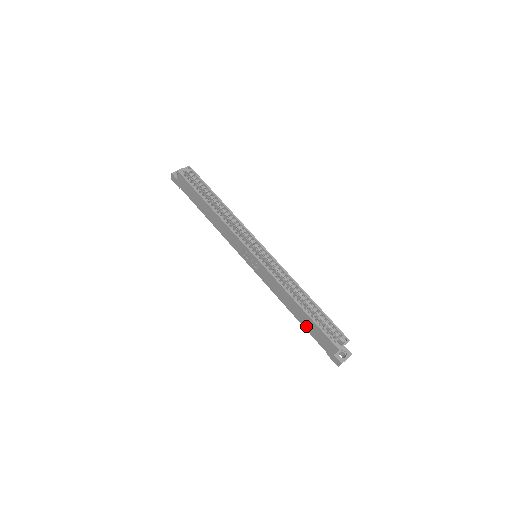
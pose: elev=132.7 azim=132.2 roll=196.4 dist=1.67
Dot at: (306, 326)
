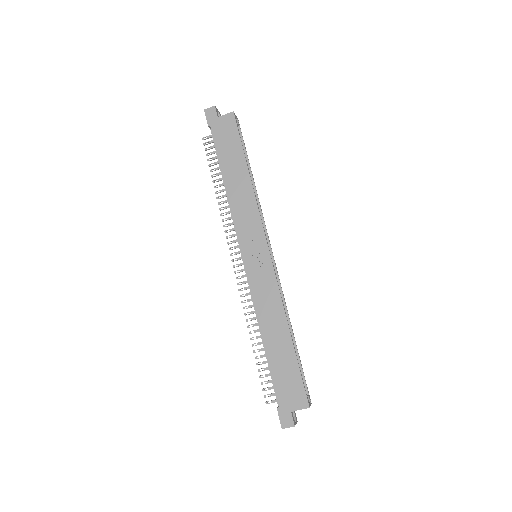
Dot at: (275, 363)
